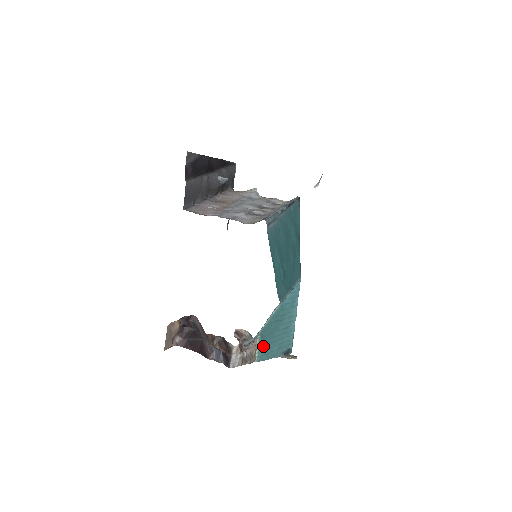
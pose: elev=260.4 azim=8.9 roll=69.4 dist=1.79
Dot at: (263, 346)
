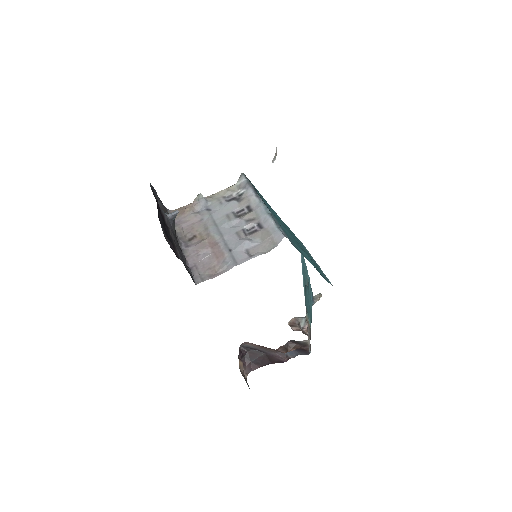
Dot at: (308, 314)
